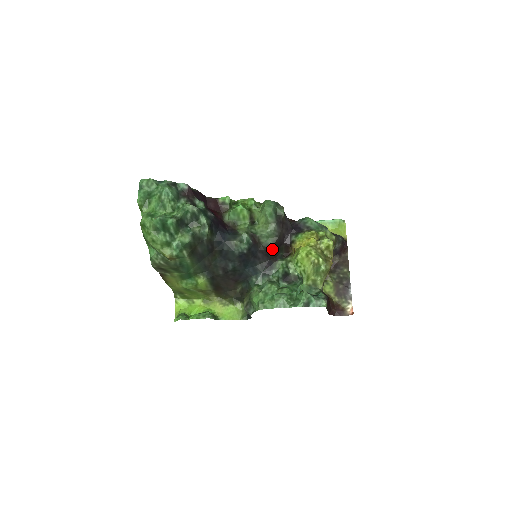
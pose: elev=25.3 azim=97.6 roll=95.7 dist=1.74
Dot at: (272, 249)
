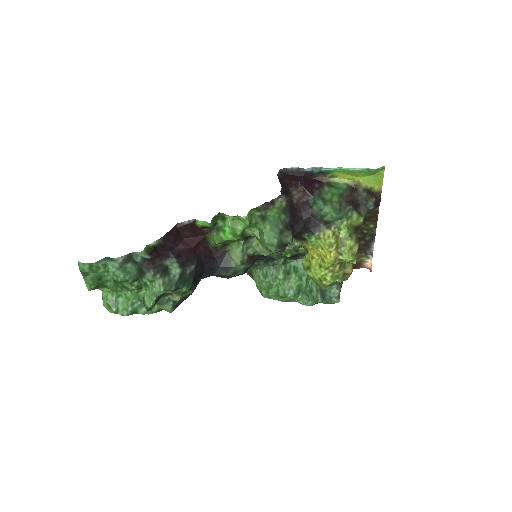
Dot at: occluded
